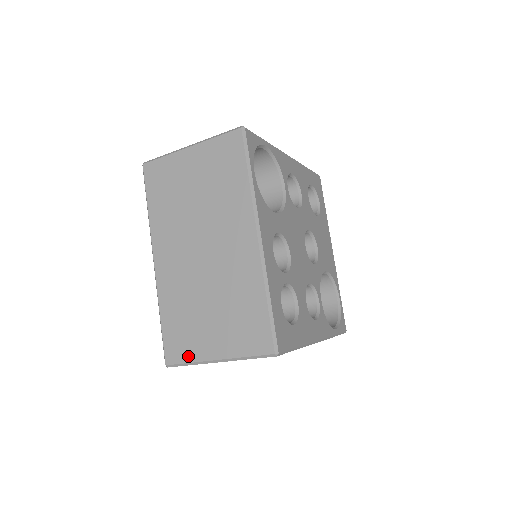
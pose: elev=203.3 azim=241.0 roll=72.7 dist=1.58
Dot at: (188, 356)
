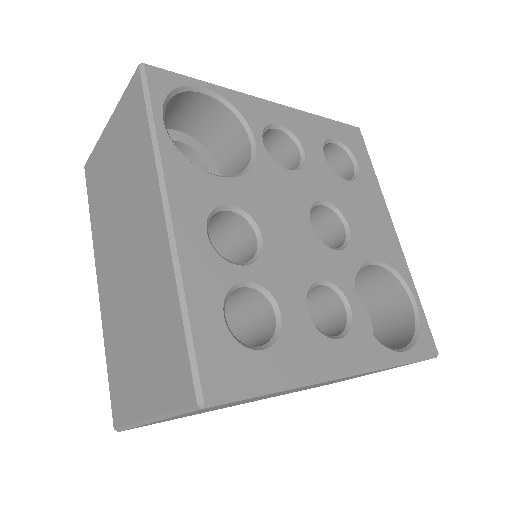
Dot at: (127, 414)
